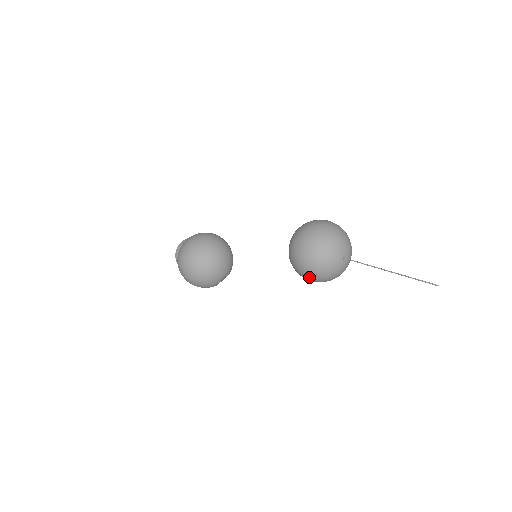
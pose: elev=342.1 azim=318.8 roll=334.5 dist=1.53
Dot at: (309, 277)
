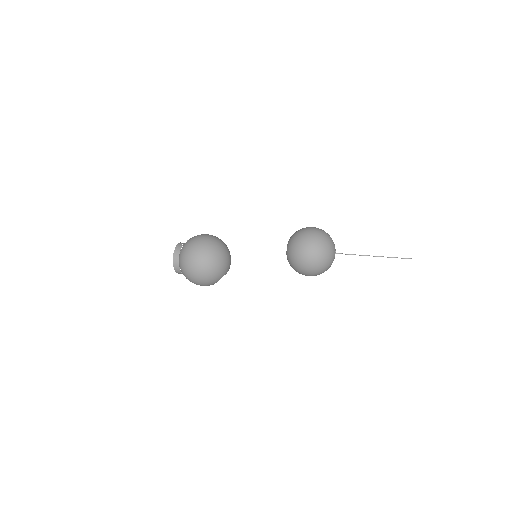
Dot at: (313, 266)
